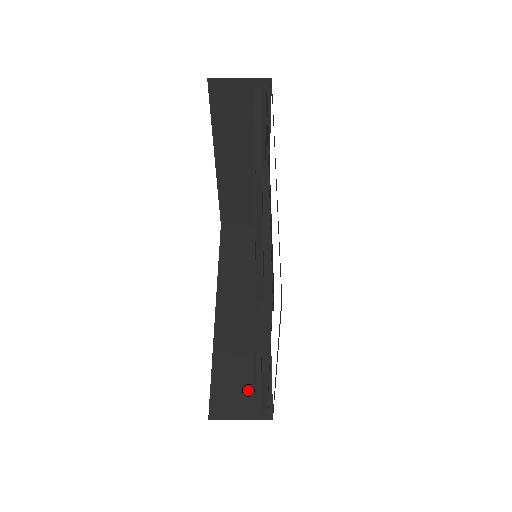
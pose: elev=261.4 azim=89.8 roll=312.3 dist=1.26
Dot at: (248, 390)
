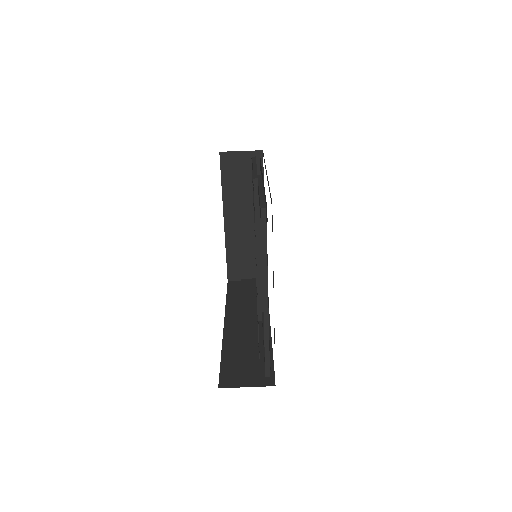
Dot at: (253, 366)
